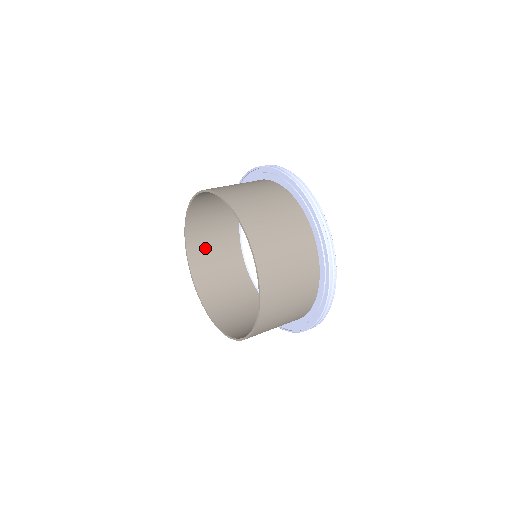
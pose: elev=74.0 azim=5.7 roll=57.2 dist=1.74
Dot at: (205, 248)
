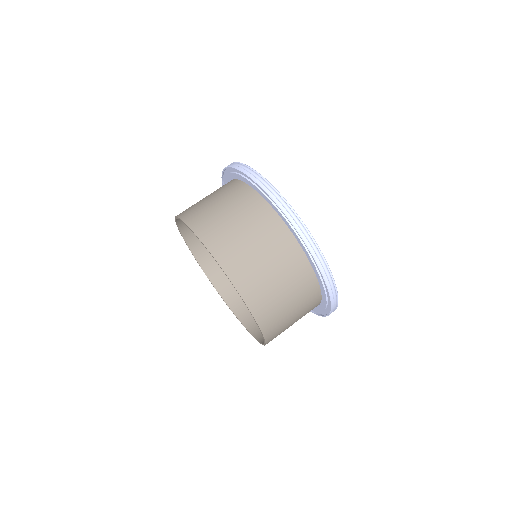
Dot at: occluded
